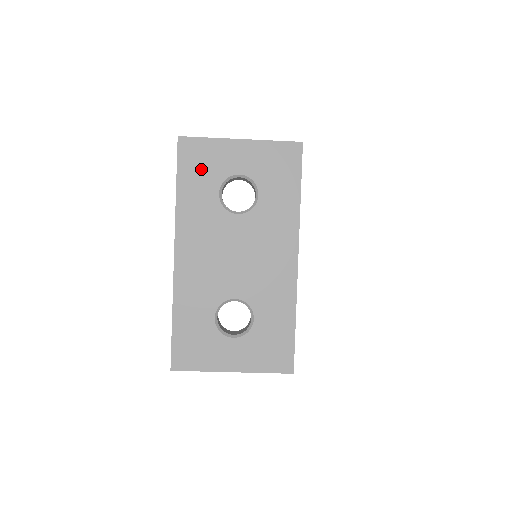
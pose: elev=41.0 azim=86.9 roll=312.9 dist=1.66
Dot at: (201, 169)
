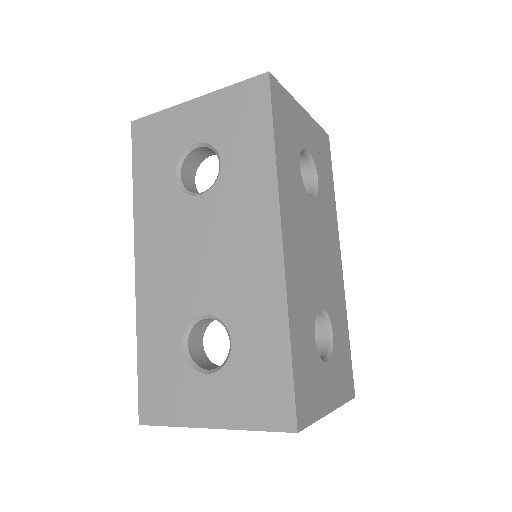
Dot at: (155, 151)
